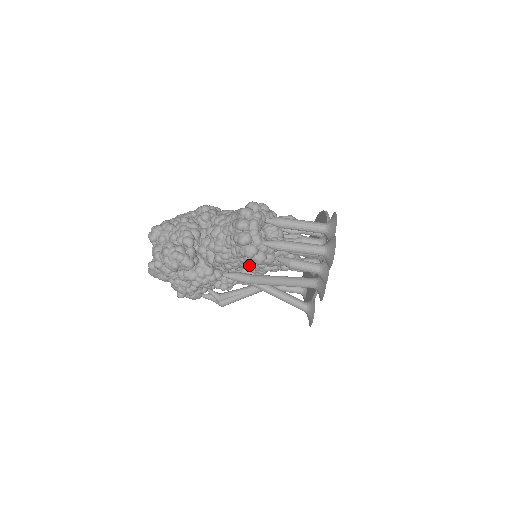
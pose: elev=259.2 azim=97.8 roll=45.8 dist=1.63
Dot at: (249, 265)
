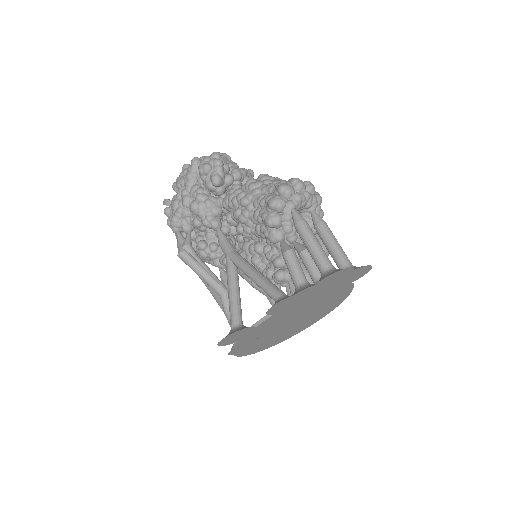
Dot at: (248, 240)
